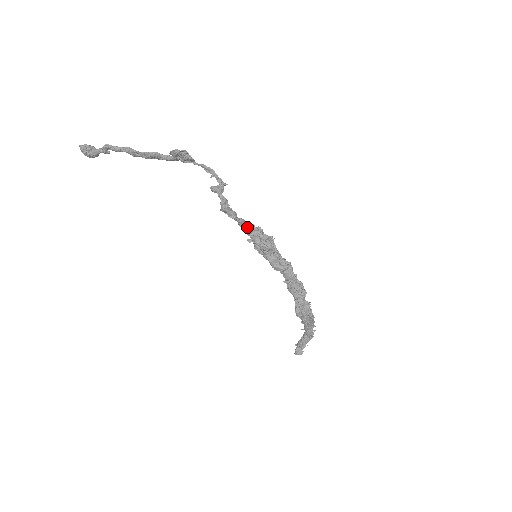
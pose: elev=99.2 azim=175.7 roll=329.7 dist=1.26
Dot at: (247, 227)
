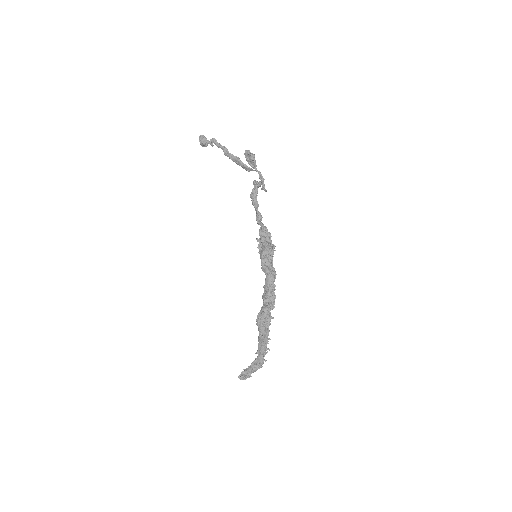
Dot at: (261, 225)
